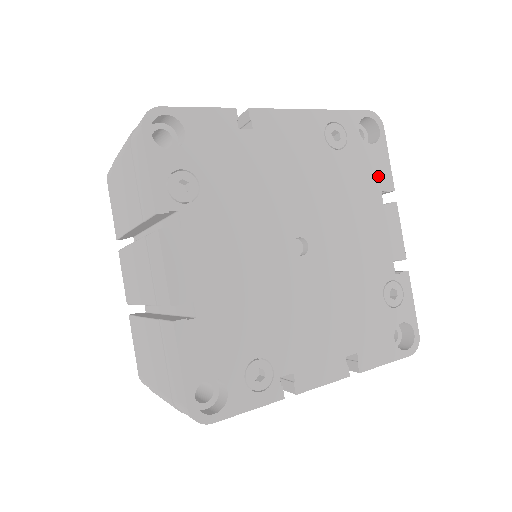
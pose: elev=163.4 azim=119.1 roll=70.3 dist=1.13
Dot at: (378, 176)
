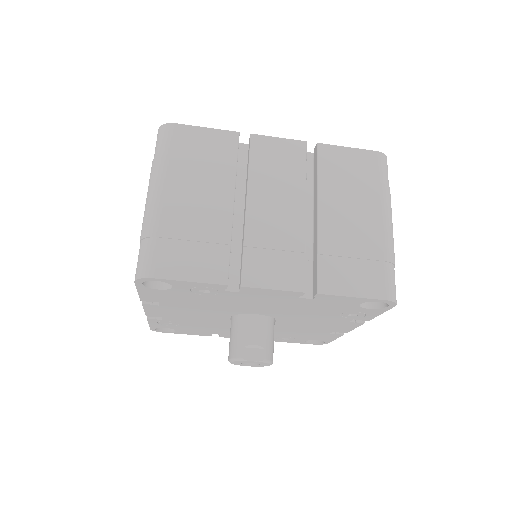
Dot at: occluded
